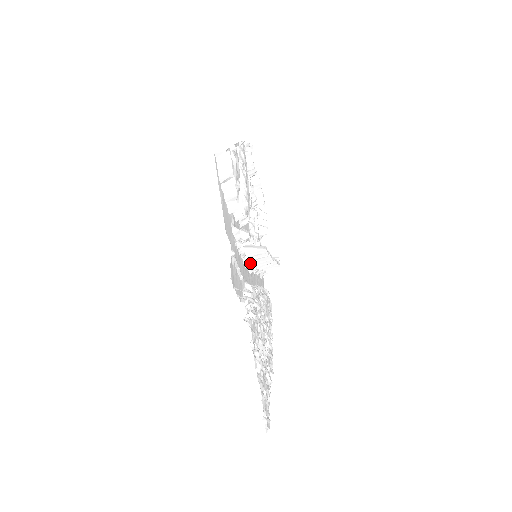
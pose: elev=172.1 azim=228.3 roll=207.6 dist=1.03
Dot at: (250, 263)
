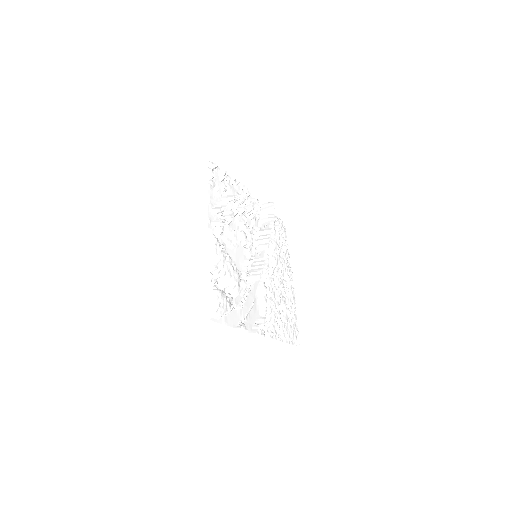
Dot at: occluded
